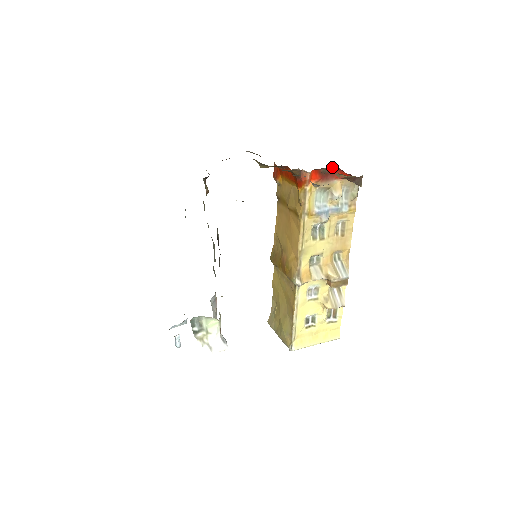
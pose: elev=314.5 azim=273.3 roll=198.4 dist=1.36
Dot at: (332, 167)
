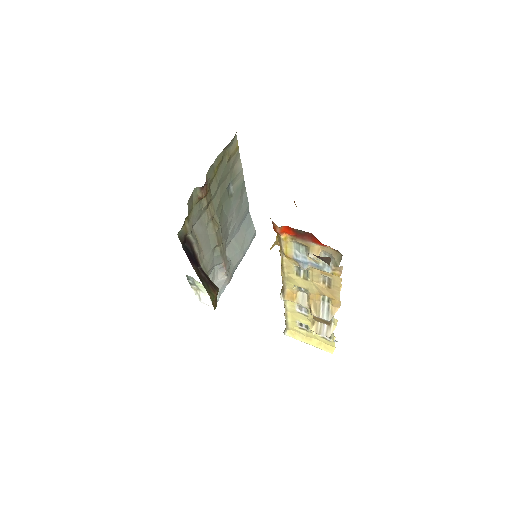
Dot at: (306, 232)
